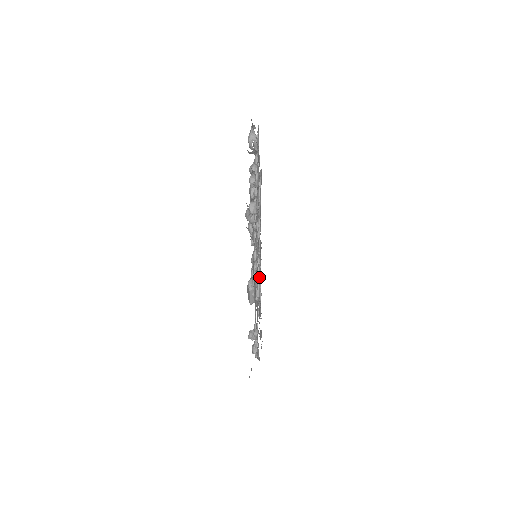
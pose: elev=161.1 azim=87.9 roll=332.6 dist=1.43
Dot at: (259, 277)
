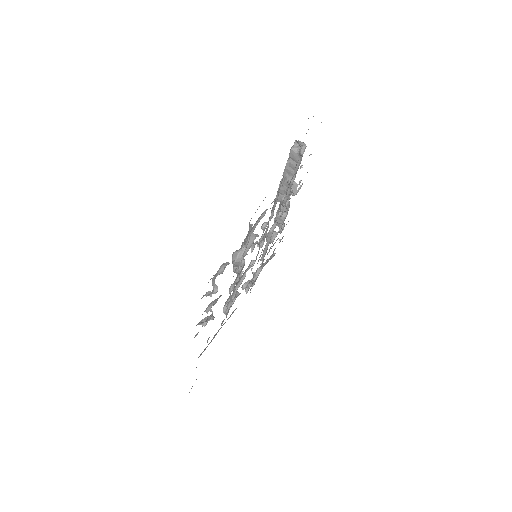
Dot at: (267, 248)
